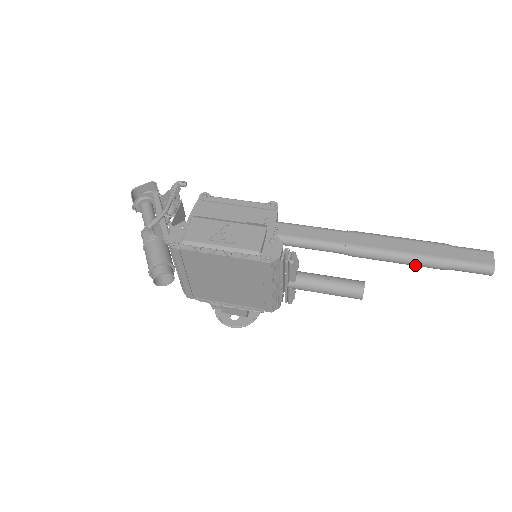
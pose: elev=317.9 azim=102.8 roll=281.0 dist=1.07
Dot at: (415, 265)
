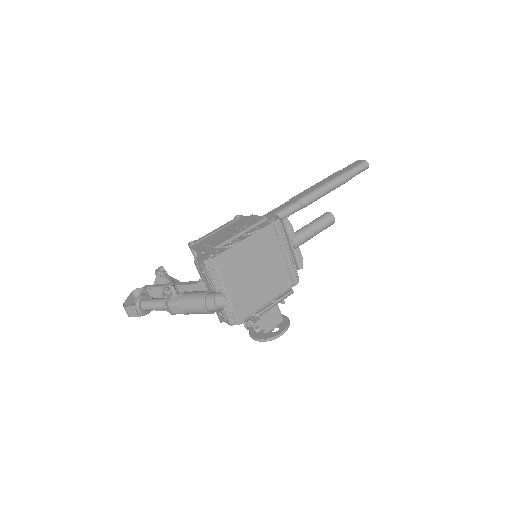
Dot at: (337, 186)
